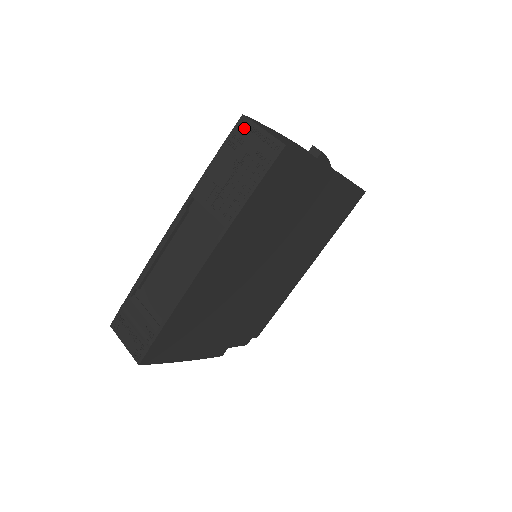
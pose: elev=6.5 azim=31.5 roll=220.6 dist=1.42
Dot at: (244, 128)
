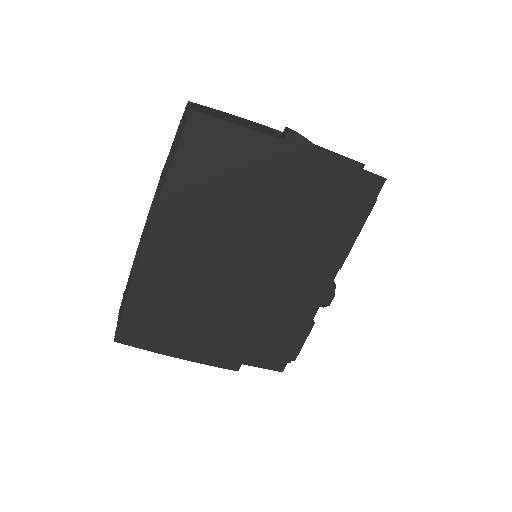
Dot at: occluded
